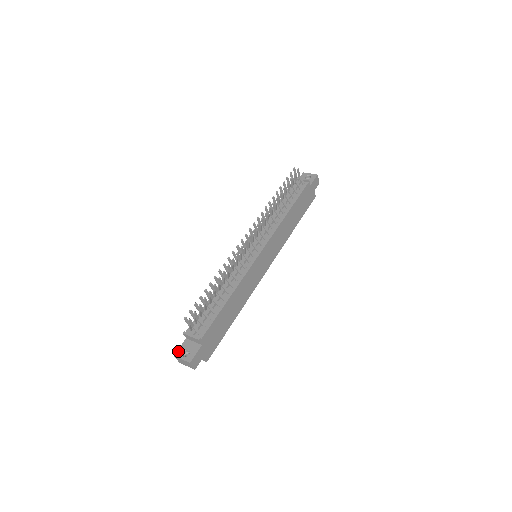
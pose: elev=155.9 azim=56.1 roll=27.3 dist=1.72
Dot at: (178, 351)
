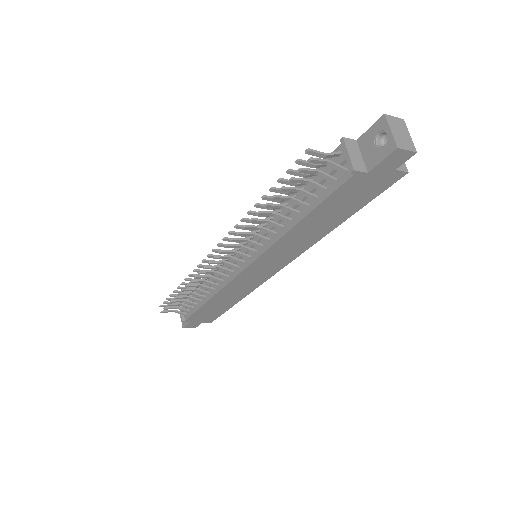
Dot at: occluded
